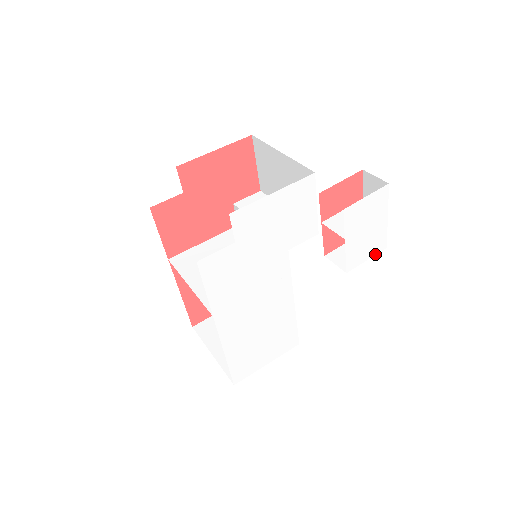
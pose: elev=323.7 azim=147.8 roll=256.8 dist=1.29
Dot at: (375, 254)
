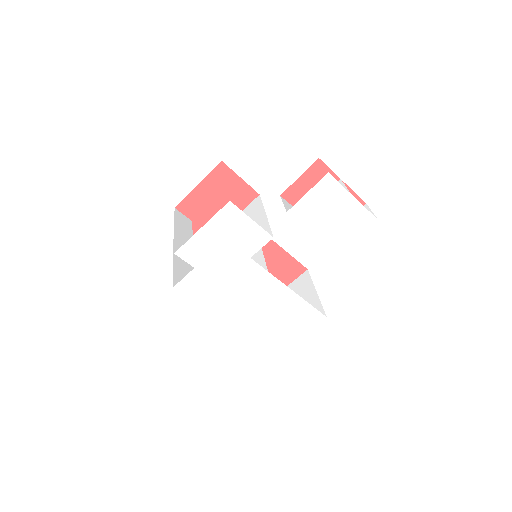
Dot at: (365, 229)
